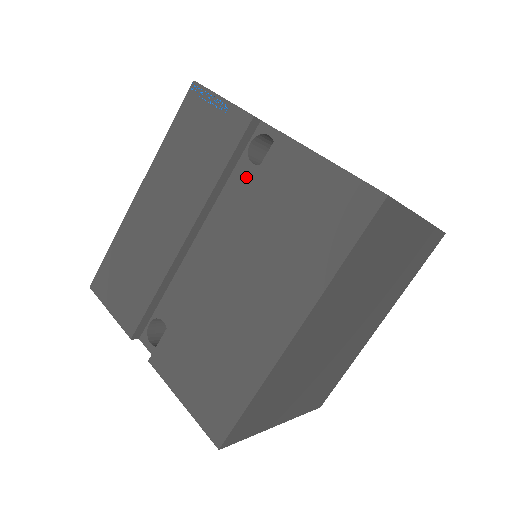
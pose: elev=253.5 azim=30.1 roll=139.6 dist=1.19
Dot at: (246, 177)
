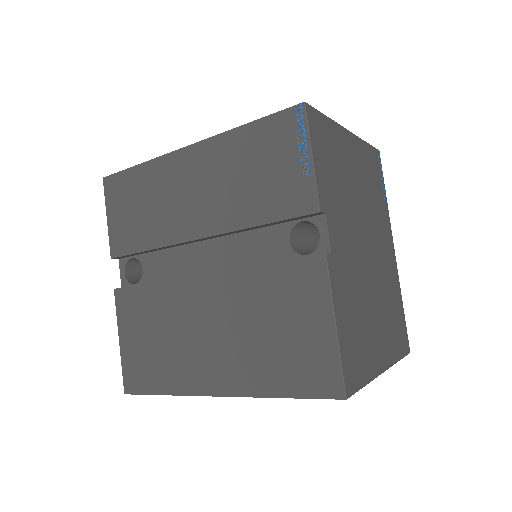
Dot at: (276, 245)
